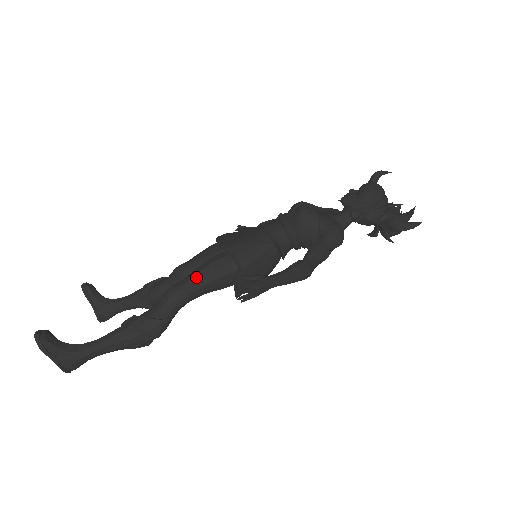
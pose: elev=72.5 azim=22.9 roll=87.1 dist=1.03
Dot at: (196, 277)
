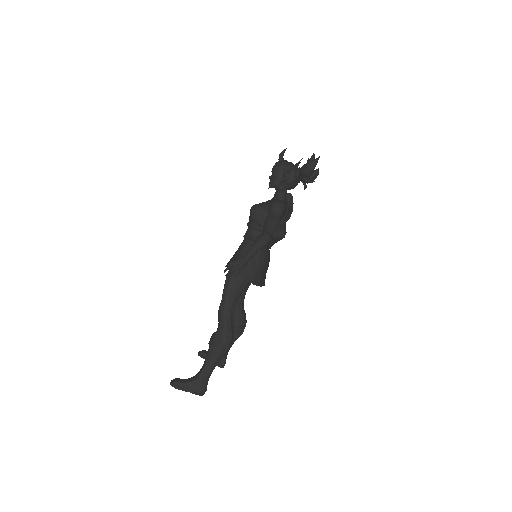
Dot at: (224, 291)
